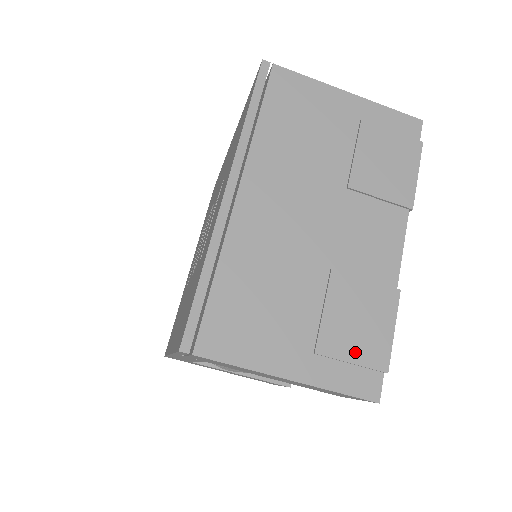
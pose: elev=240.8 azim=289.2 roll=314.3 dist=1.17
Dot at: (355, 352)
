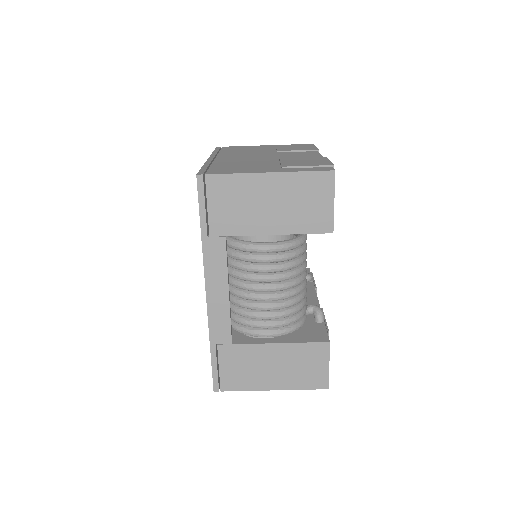
Dot at: (308, 165)
